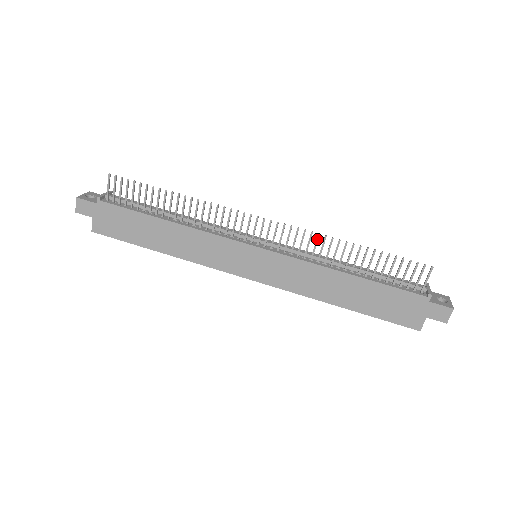
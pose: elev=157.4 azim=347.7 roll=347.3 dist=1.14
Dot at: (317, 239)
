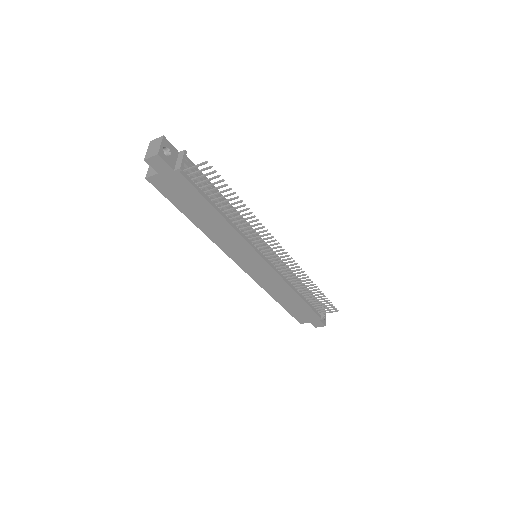
Dot at: occluded
